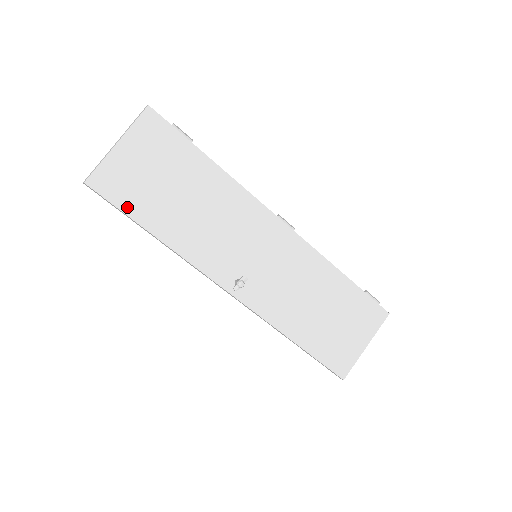
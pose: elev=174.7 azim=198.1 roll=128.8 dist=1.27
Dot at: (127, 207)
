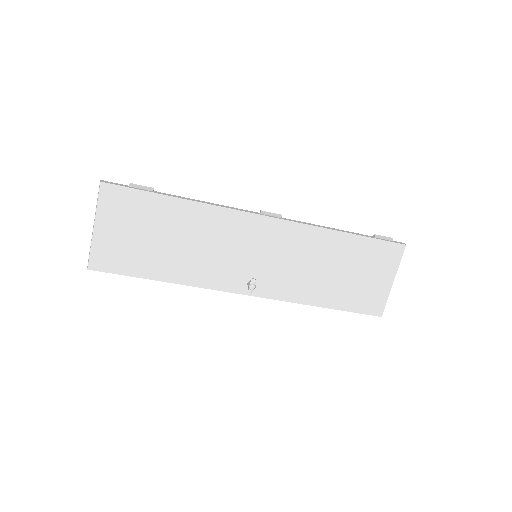
Dot at: (130, 271)
